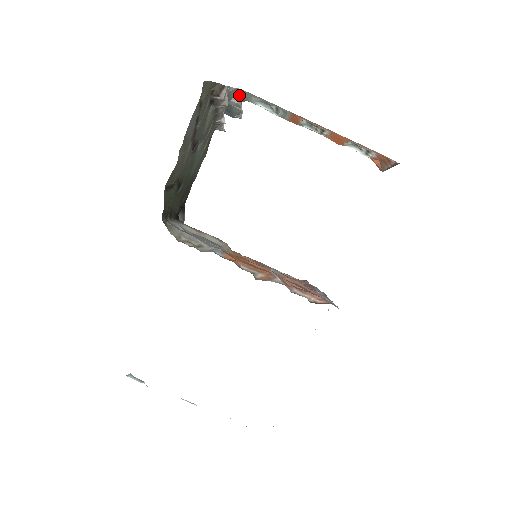
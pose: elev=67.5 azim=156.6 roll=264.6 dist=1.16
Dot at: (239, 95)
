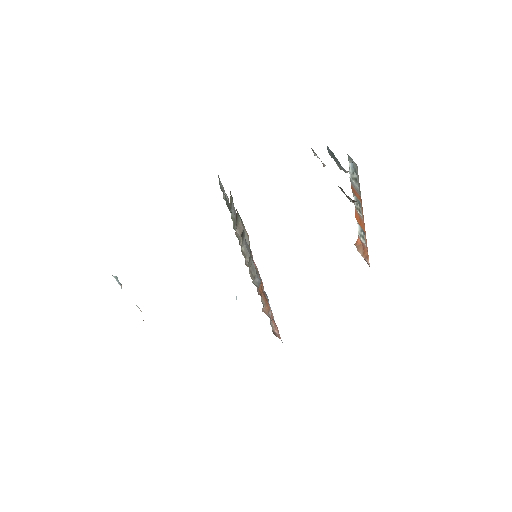
Dot at: occluded
